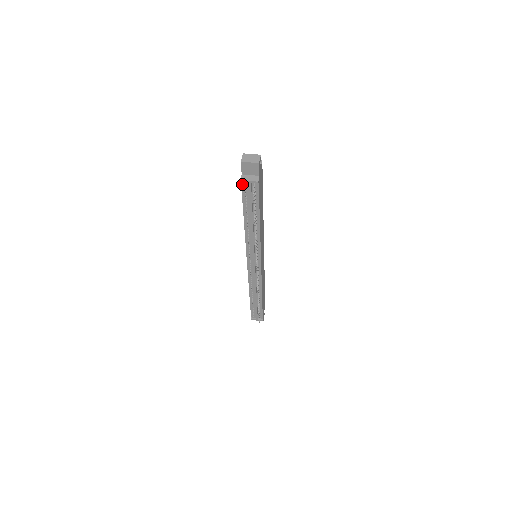
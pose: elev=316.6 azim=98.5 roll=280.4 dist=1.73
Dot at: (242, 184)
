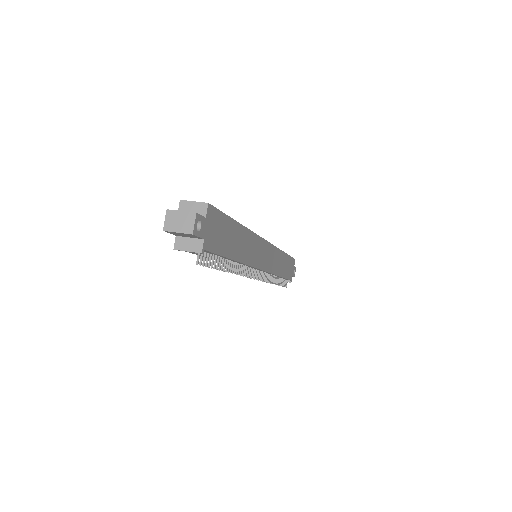
Dot at: occluded
